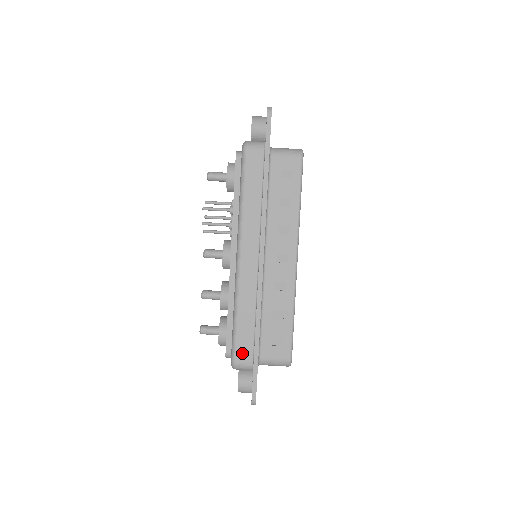
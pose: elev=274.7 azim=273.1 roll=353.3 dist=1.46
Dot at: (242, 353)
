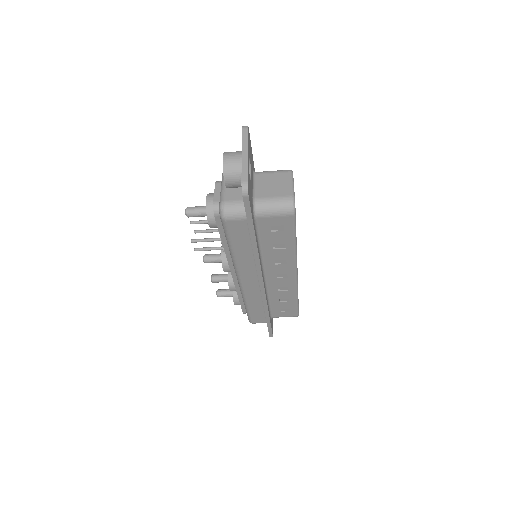
Dot at: (257, 320)
